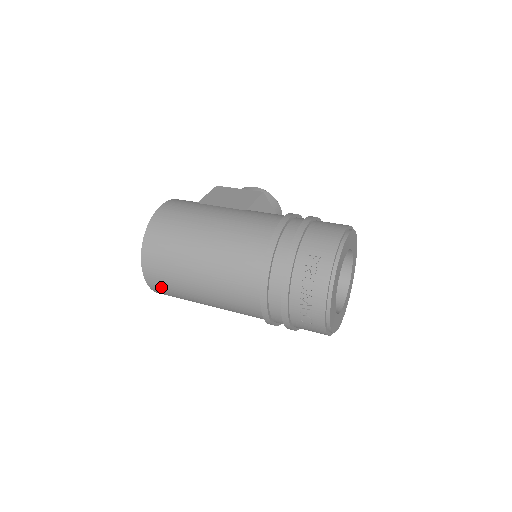
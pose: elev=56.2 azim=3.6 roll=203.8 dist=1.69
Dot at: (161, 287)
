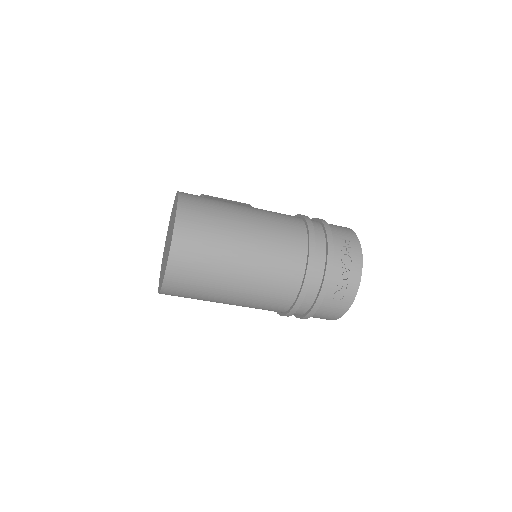
Dot at: (185, 273)
